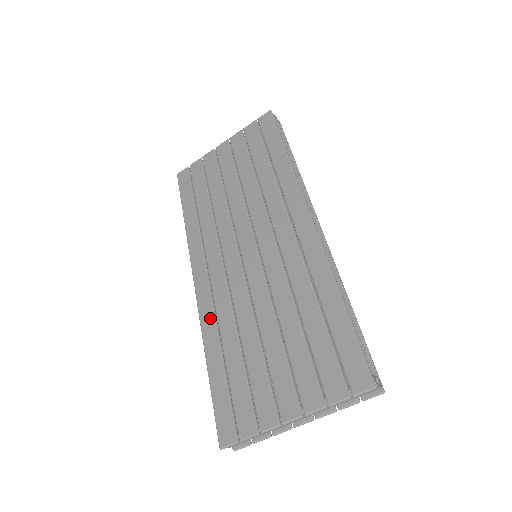
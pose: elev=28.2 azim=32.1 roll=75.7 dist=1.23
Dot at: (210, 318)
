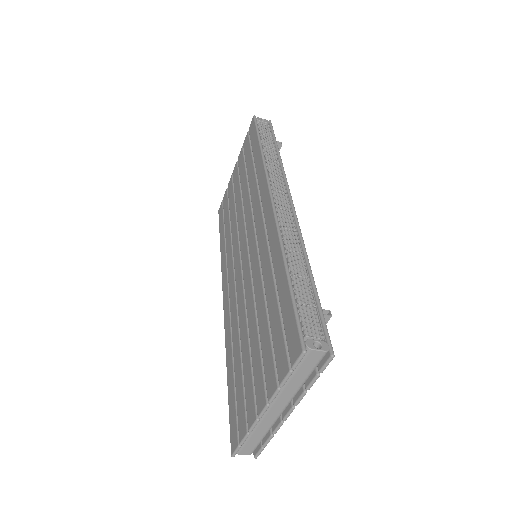
Dot at: (228, 330)
